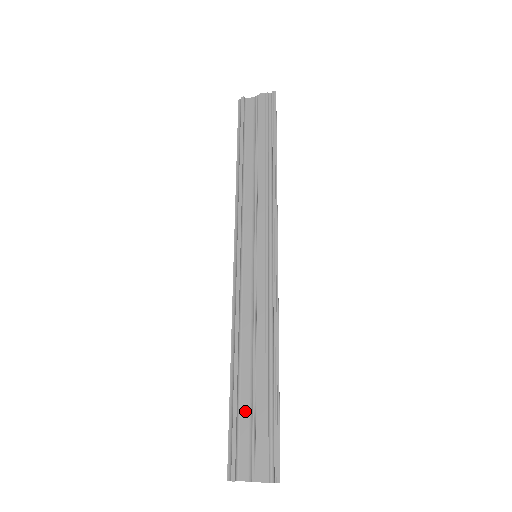
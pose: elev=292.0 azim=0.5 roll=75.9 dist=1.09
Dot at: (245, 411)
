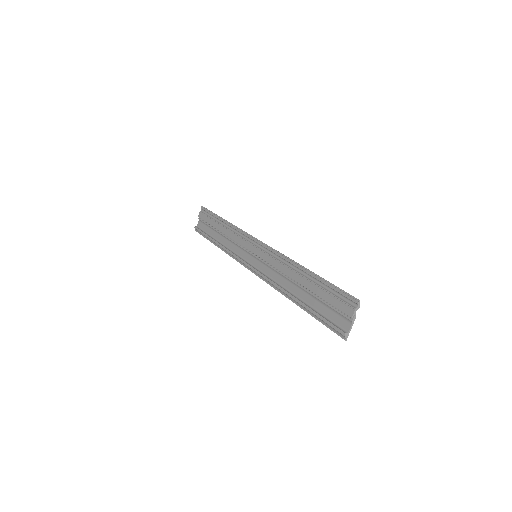
Dot at: (318, 306)
